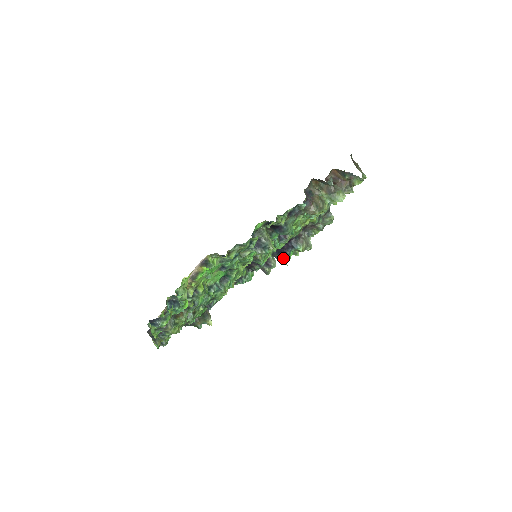
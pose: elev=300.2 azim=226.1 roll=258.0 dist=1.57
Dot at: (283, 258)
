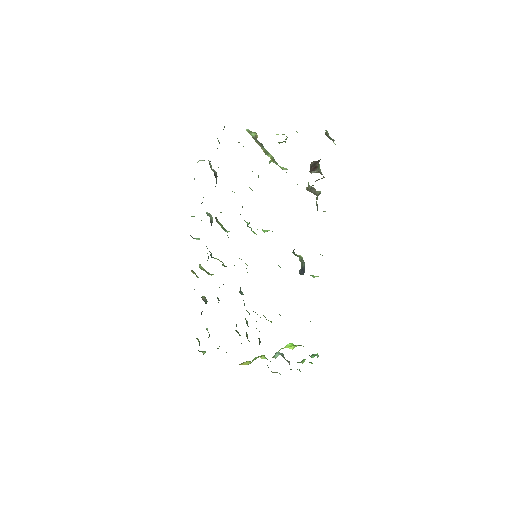
Dot at: occluded
